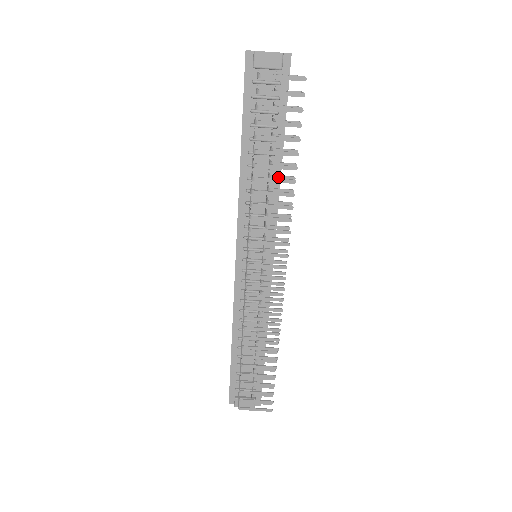
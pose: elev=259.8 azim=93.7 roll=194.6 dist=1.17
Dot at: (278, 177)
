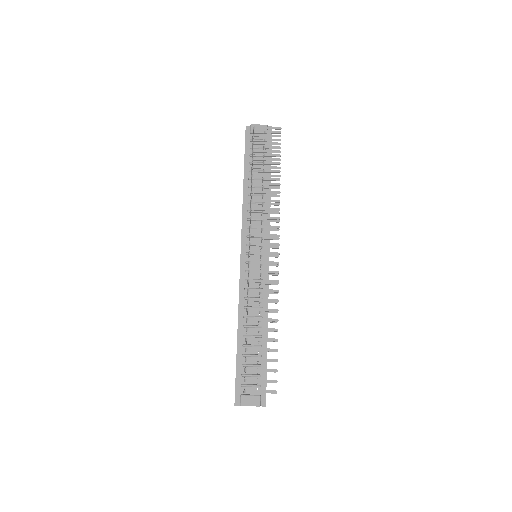
Dot at: (269, 187)
